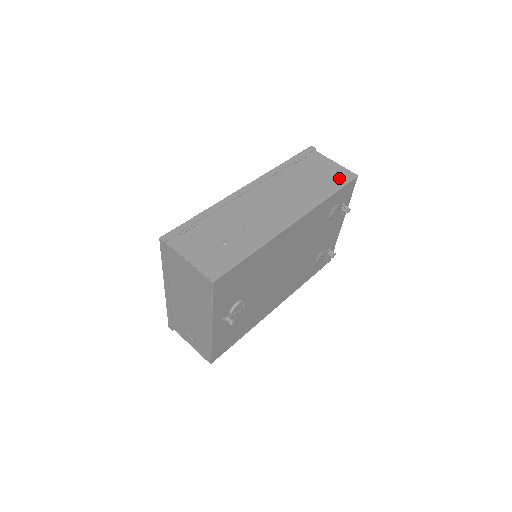
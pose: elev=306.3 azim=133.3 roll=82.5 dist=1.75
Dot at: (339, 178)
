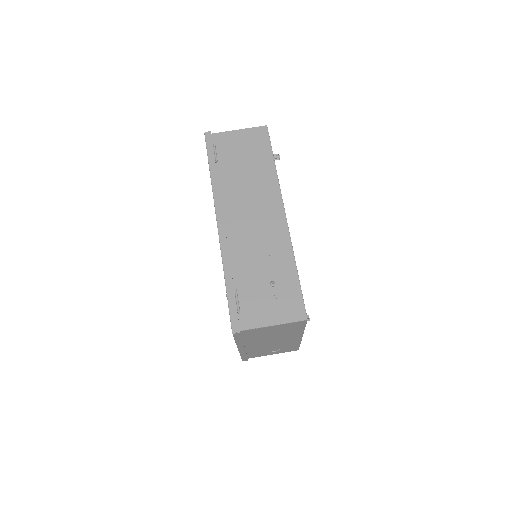
Dot at: (260, 142)
